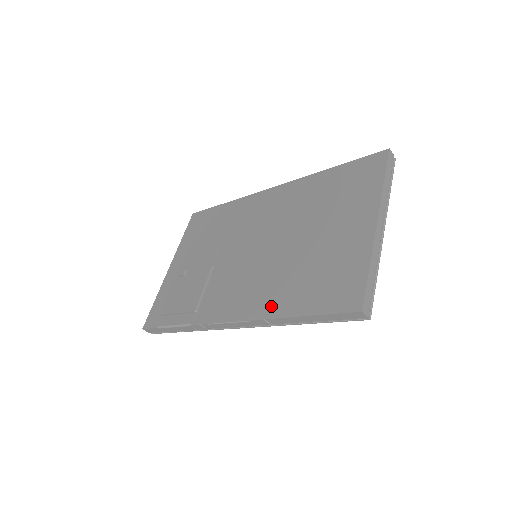
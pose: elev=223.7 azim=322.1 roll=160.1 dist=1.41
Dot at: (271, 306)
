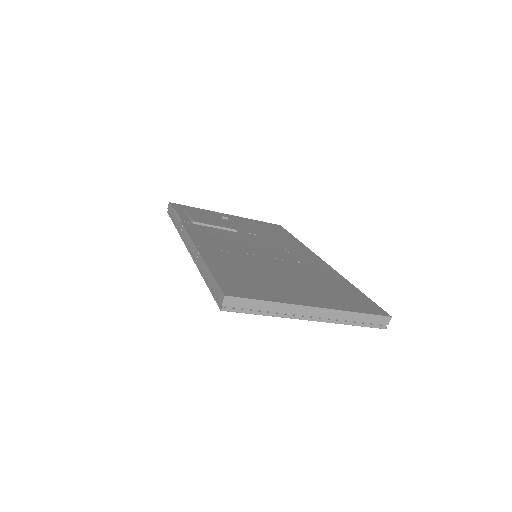
Dot at: (212, 255)
